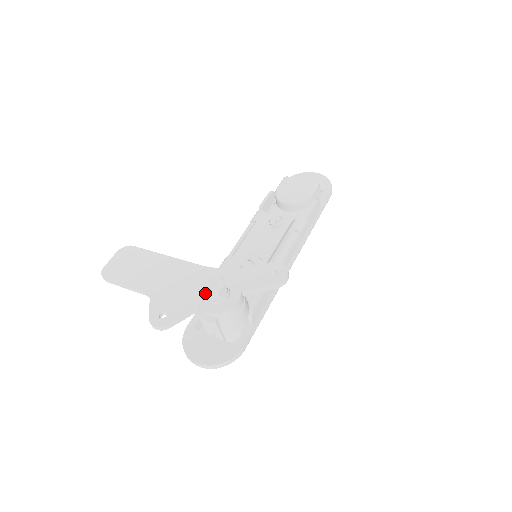
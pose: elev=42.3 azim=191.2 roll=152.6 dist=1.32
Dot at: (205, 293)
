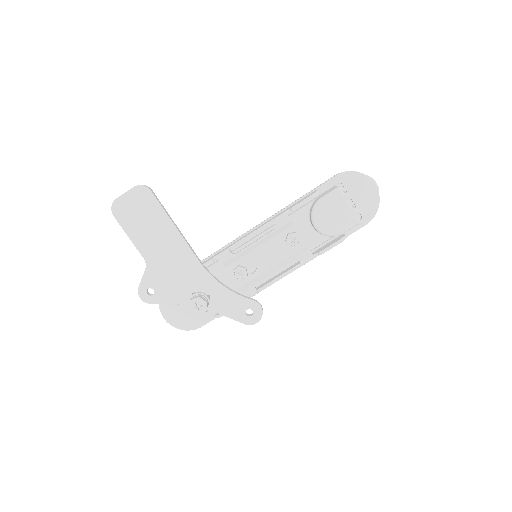
Dot at: (190, 298)
